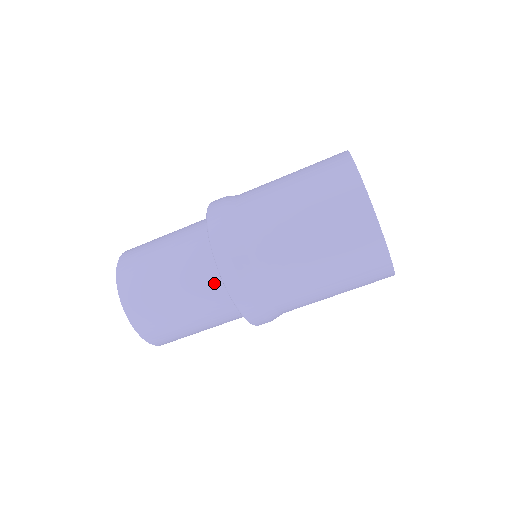
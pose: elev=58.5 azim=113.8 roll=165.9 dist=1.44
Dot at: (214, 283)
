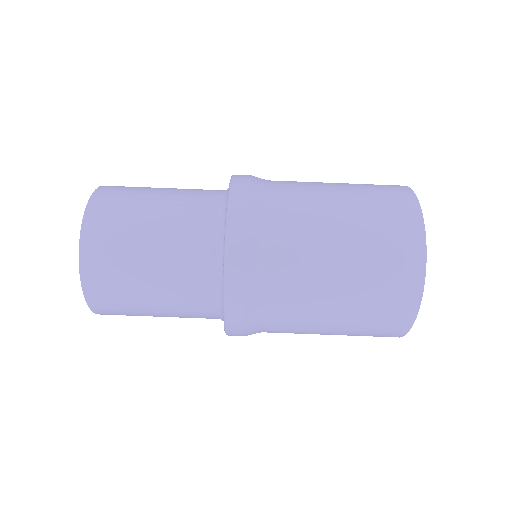
Dot at: (210, 242)
